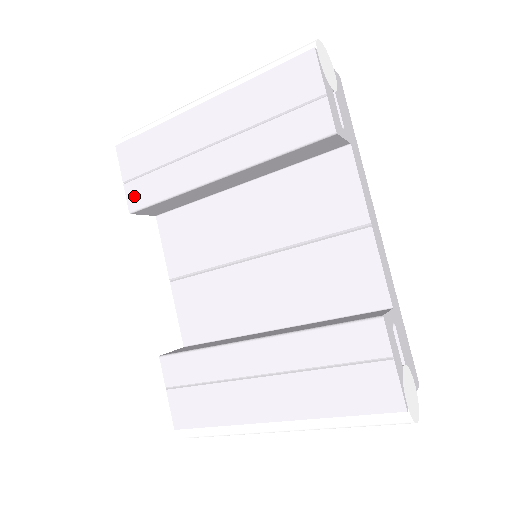
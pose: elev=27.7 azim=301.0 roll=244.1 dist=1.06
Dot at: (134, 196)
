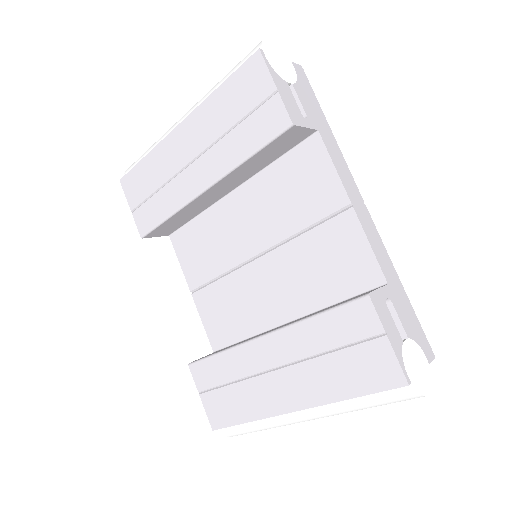
Dot at: (142, 222)
